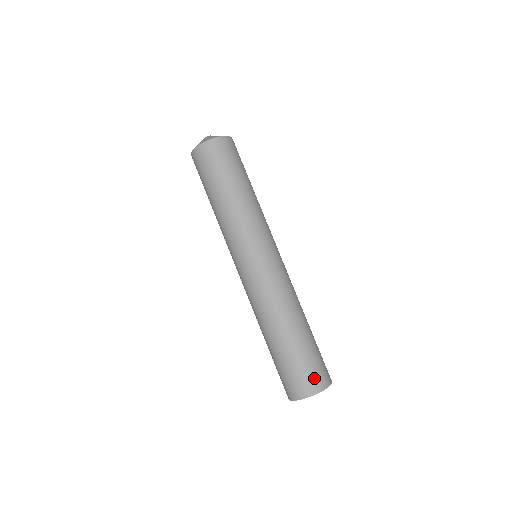
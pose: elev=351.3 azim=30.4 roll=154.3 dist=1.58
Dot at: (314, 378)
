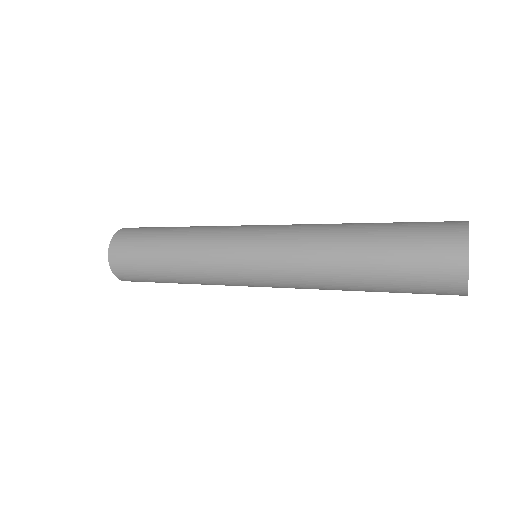
Dot at: occluded
